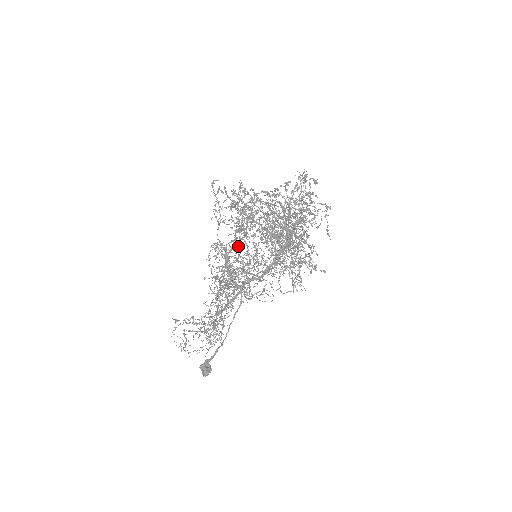
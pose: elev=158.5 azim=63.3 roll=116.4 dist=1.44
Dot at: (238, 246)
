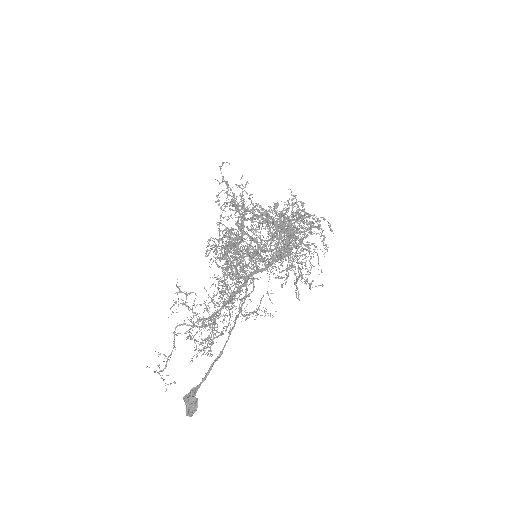
Dot at: occluded
